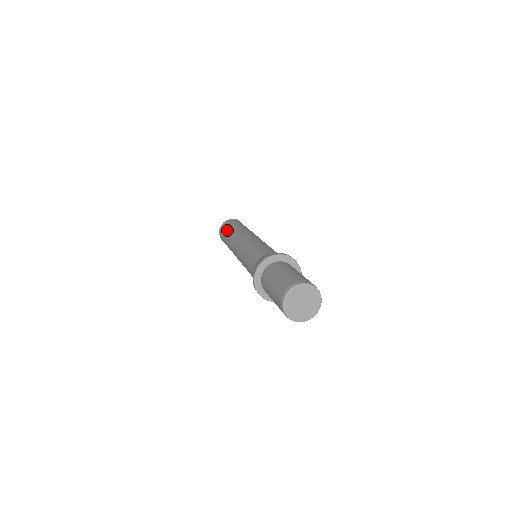
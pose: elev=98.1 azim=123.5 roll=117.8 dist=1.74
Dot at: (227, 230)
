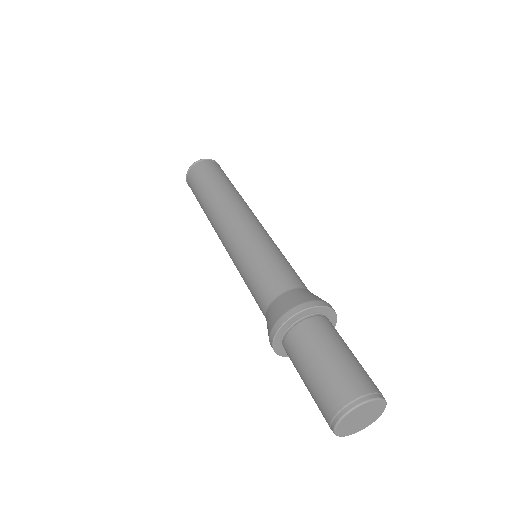
Dot at: (199, 193)
